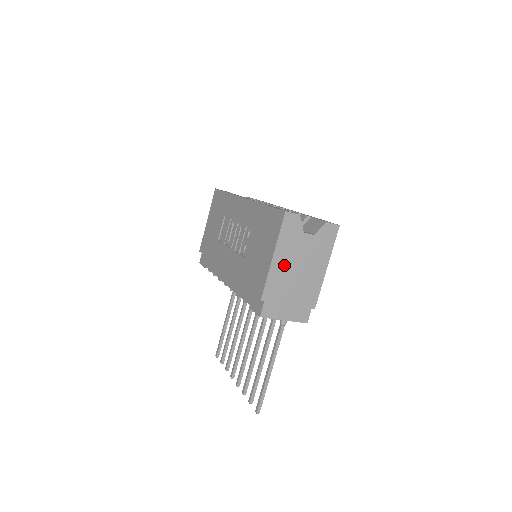
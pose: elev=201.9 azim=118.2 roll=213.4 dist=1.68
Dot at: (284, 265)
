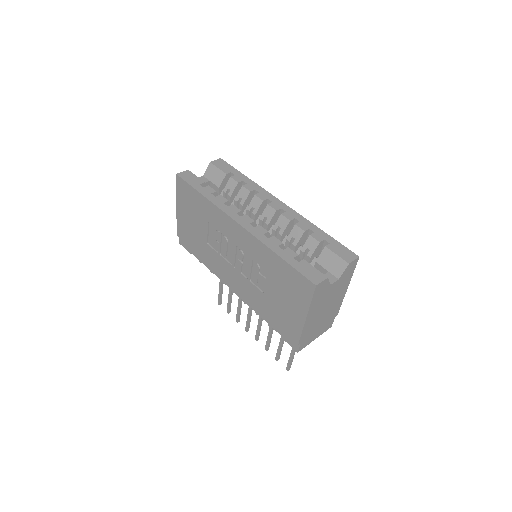
Dot at: (315, 314)
